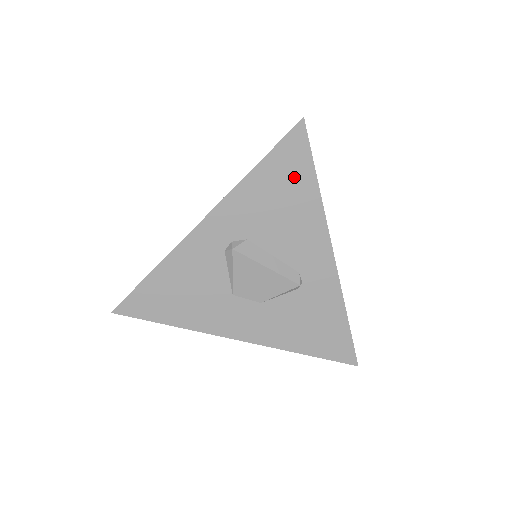
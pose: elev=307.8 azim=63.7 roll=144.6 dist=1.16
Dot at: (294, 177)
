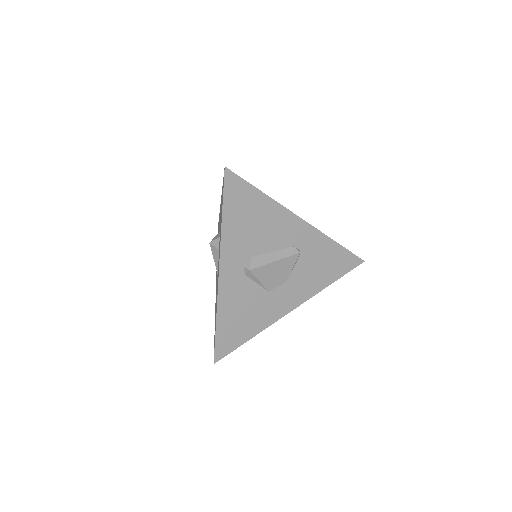
Dot at: (247, 202)
